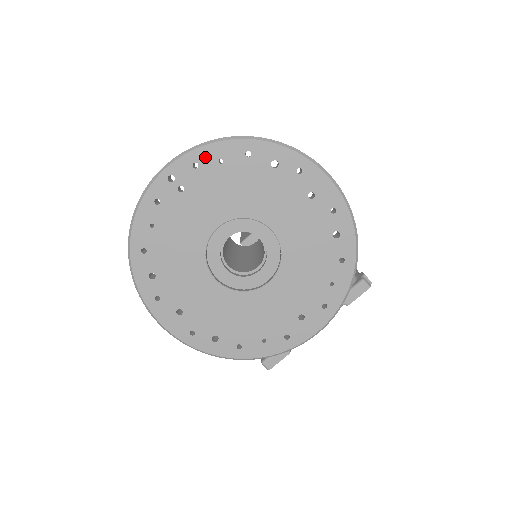
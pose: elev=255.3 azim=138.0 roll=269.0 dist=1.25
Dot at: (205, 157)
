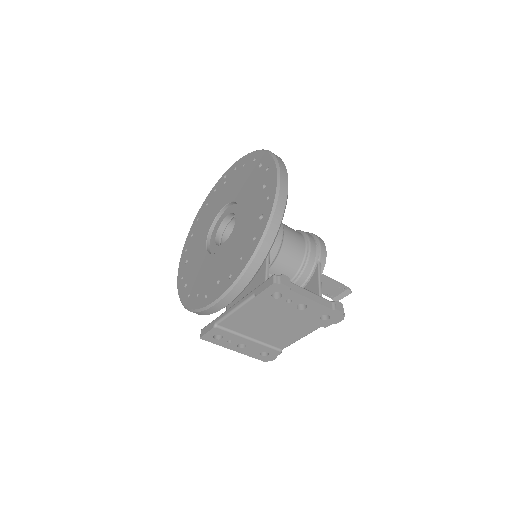
Dot at: (241, 163)
